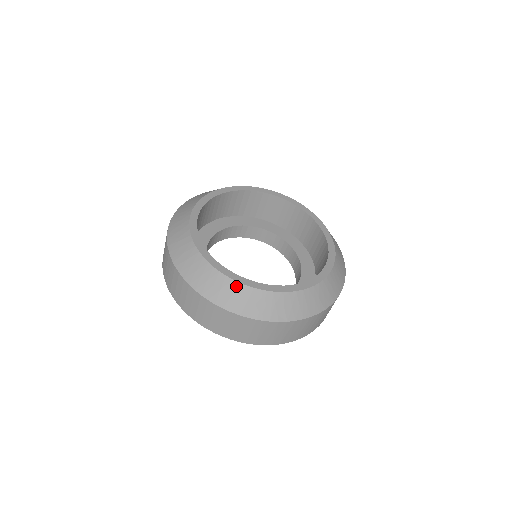
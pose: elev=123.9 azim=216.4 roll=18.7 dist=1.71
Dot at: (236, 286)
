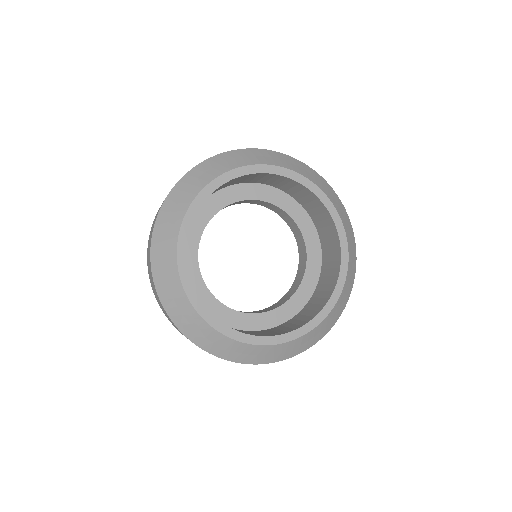
Dot at: (179, 288)
